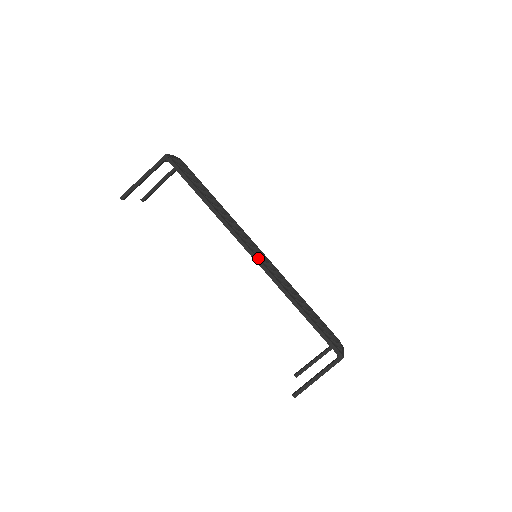
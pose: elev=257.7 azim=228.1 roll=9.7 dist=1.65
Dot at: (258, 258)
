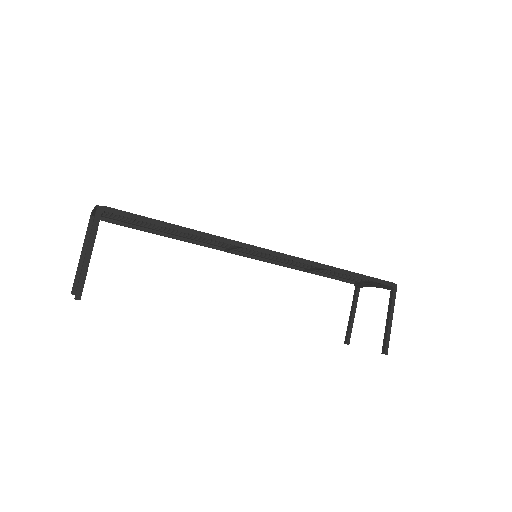
Dot at: (275, 251)
